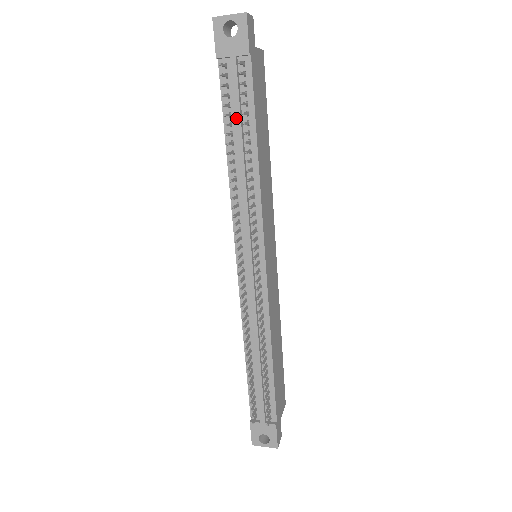
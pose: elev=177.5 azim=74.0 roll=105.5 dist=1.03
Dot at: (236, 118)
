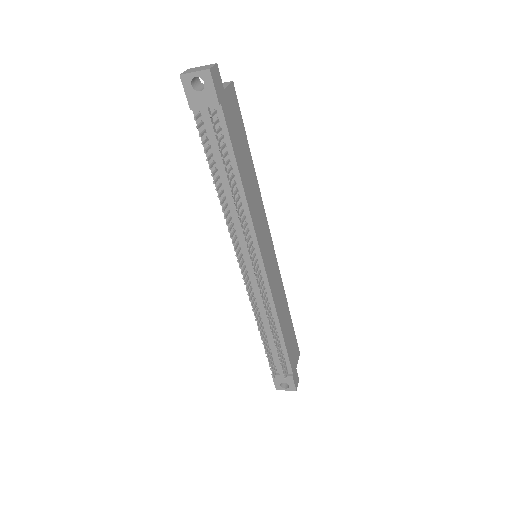
Dot at: (218, 158)
